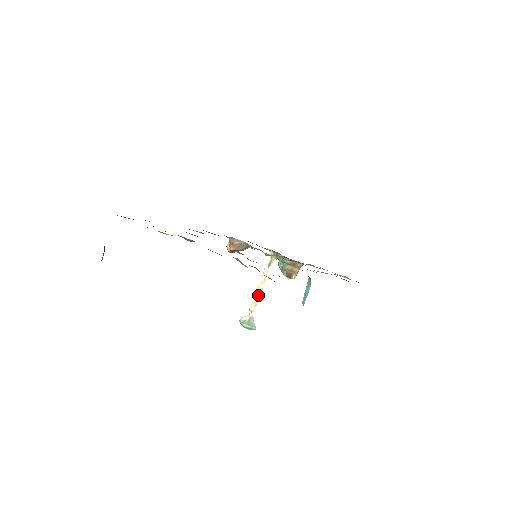
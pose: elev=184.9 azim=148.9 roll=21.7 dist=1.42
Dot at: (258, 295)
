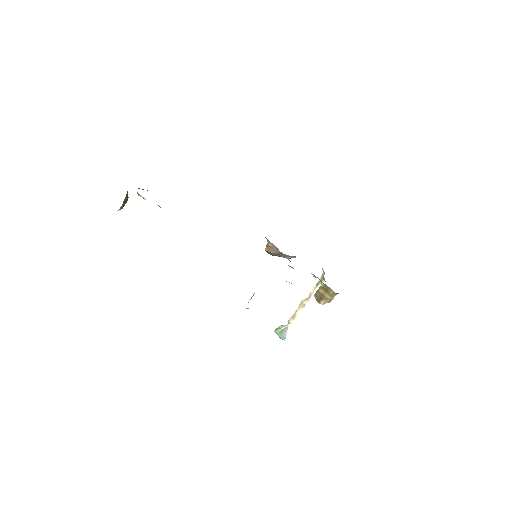
Dot at: (299, 310)
